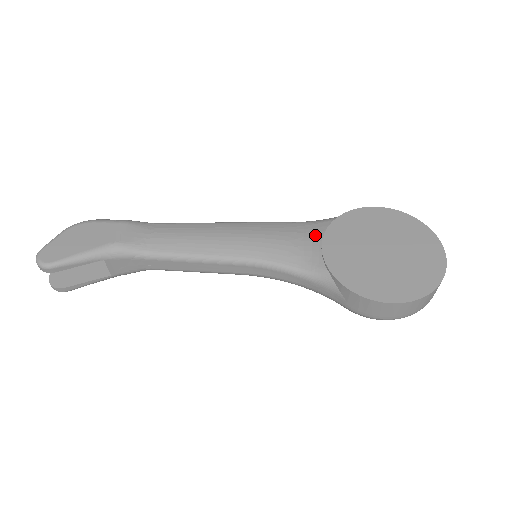
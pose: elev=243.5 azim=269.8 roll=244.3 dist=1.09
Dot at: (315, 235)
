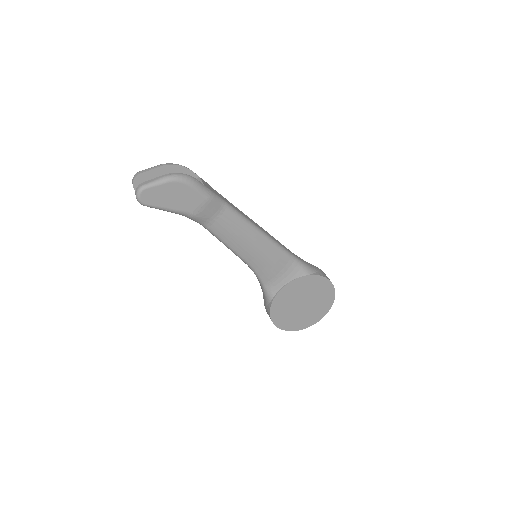
Dot at: (289, 277)
